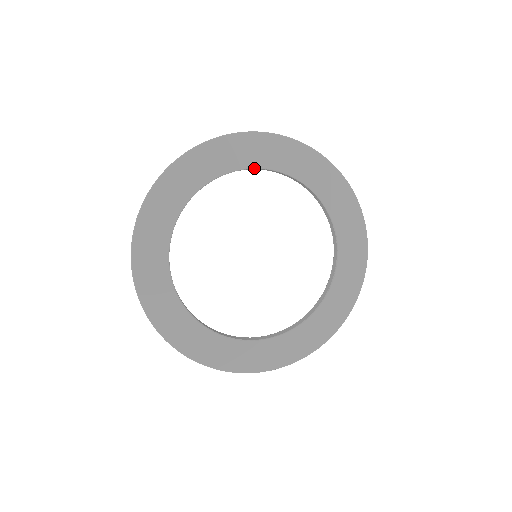
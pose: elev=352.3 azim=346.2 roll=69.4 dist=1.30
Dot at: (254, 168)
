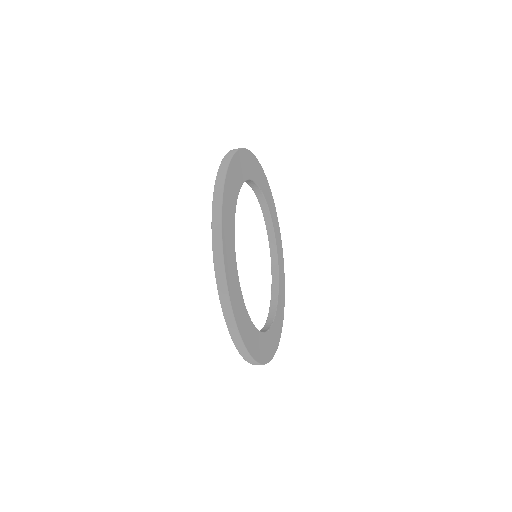
Dot at: (262, 193)
